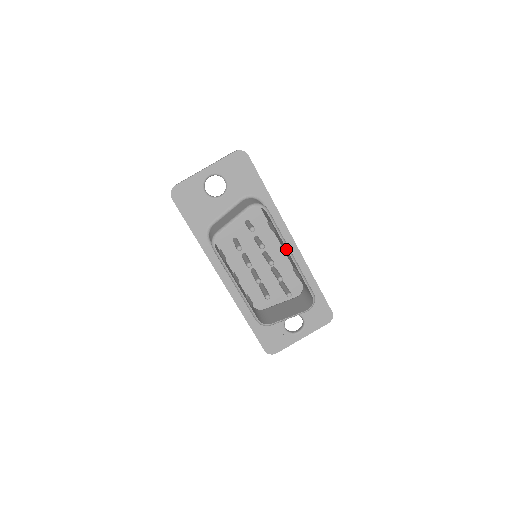
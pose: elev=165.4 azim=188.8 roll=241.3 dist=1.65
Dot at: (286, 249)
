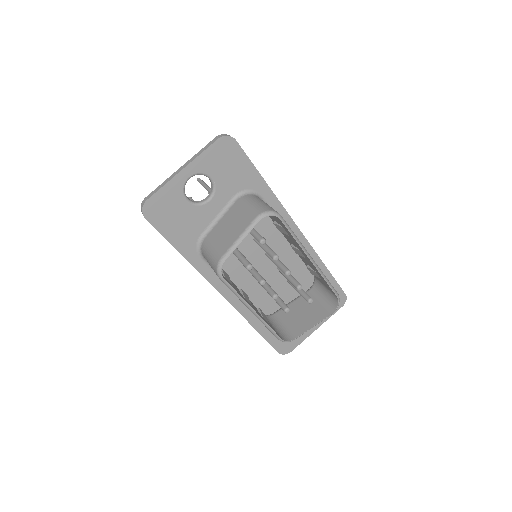
Dot at: (304, 254)
